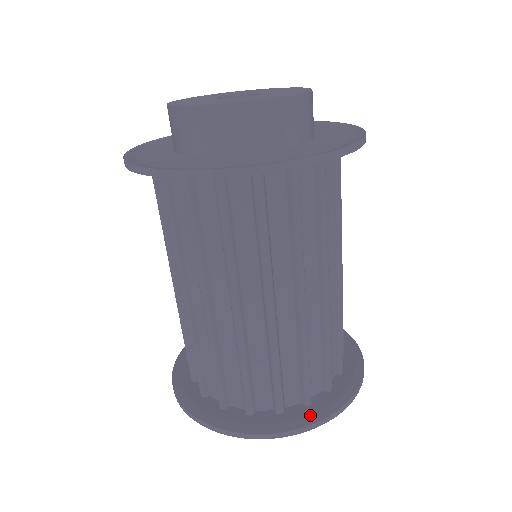
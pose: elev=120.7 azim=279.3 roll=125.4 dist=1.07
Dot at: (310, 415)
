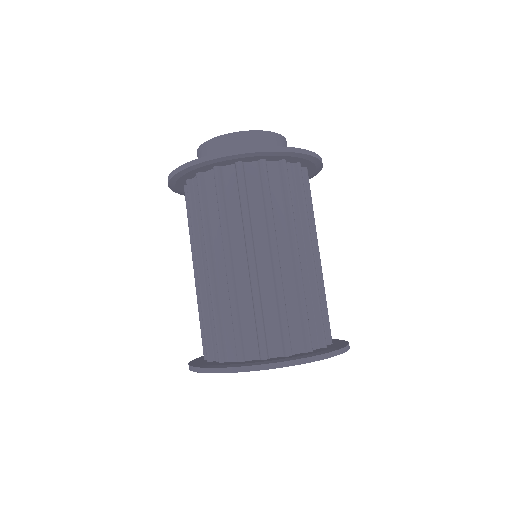
Dot at: (332, 348)
